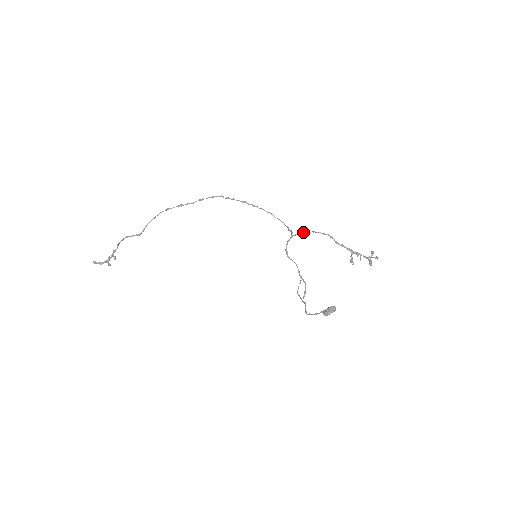
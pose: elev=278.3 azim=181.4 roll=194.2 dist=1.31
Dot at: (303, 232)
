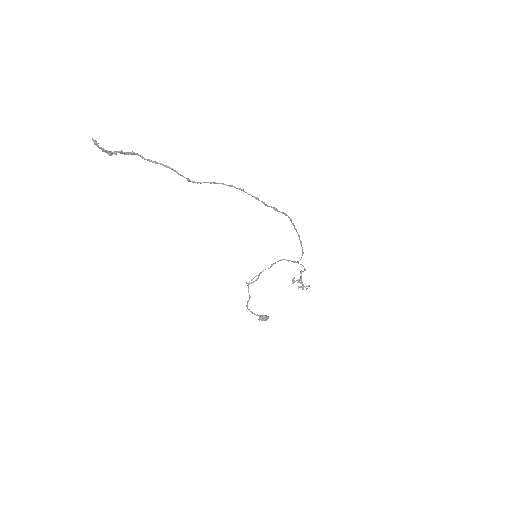
Dot at: (298, 263)
